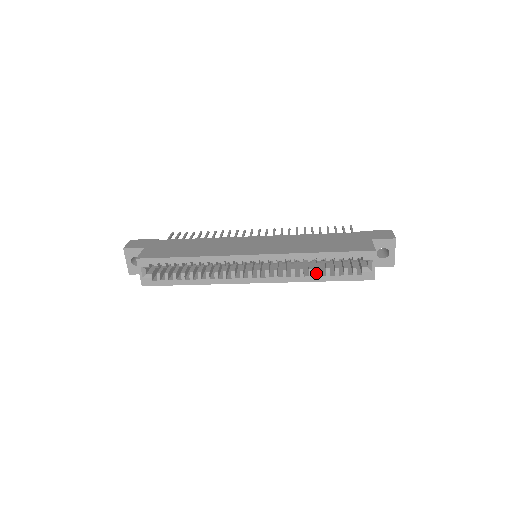
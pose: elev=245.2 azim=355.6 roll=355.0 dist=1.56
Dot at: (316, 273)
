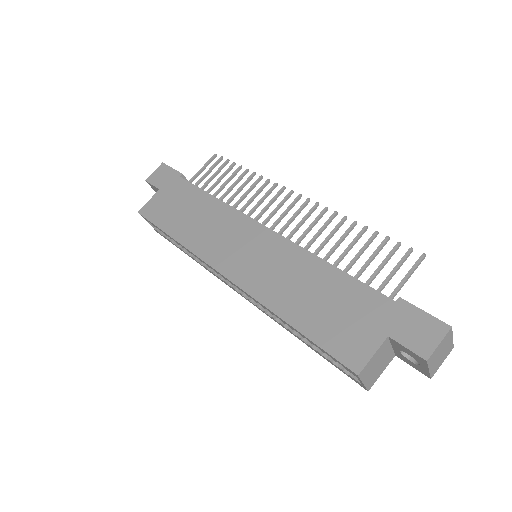
Dot at: occluded
